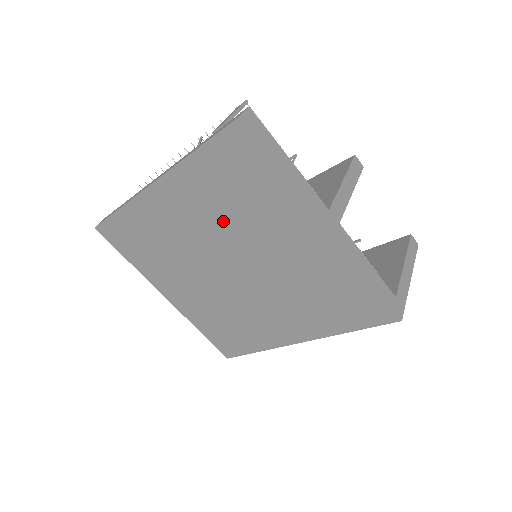
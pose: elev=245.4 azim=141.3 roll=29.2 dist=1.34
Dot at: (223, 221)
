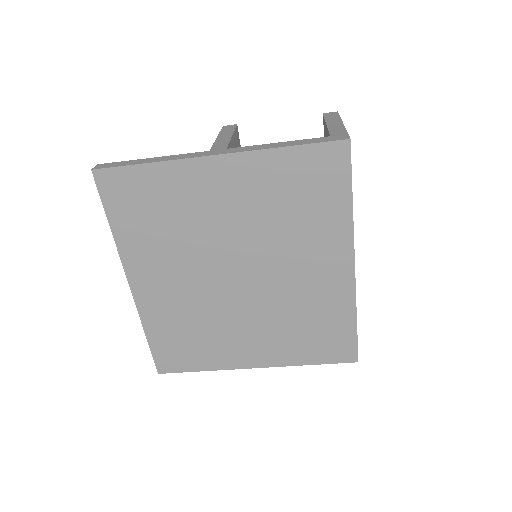
Dot at: (182, 249)
